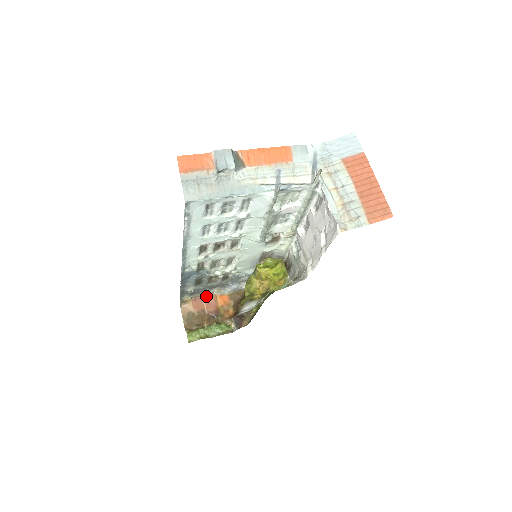
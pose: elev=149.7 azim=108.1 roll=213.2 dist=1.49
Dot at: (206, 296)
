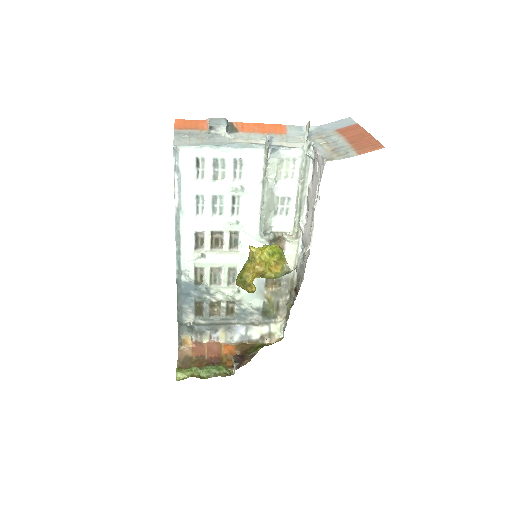
Dot at: (209, 342)
